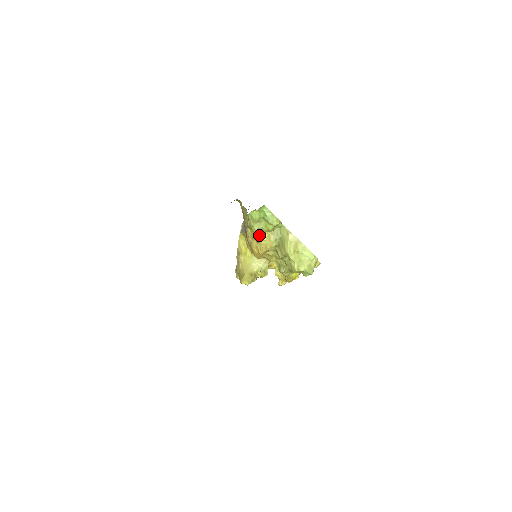
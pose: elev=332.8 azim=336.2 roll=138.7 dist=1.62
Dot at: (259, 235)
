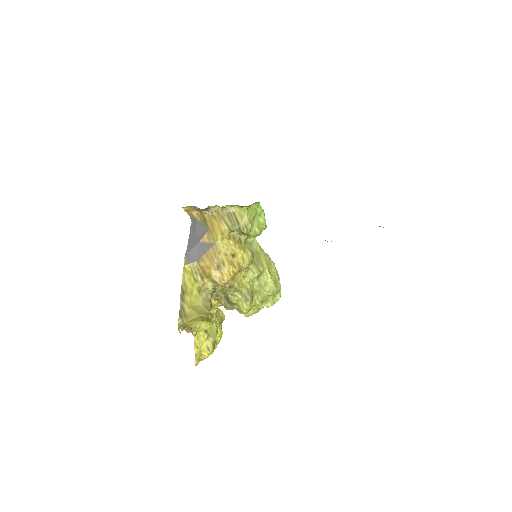
Dot at: (239, 245)
